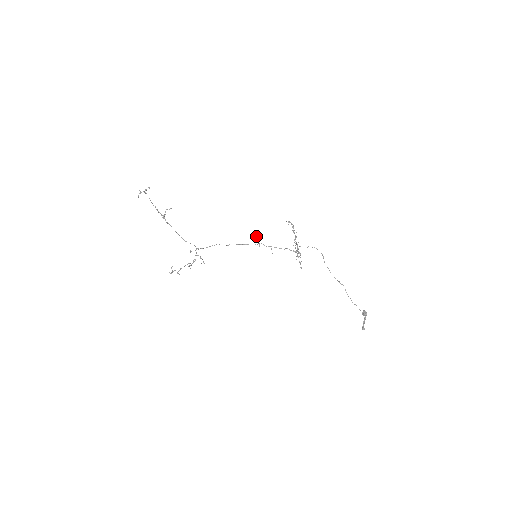
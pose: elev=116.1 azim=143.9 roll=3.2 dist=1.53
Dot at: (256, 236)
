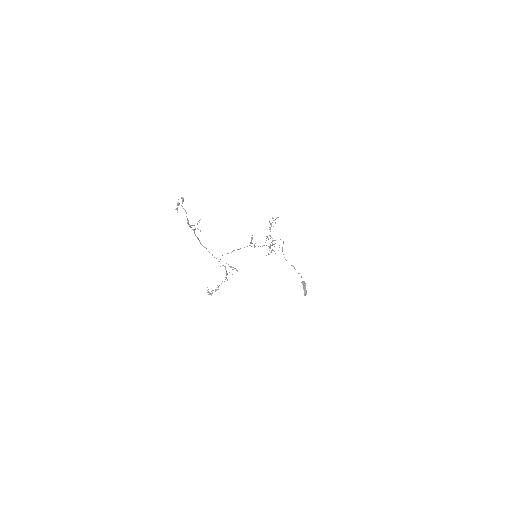
Dot at: (252, 238)
